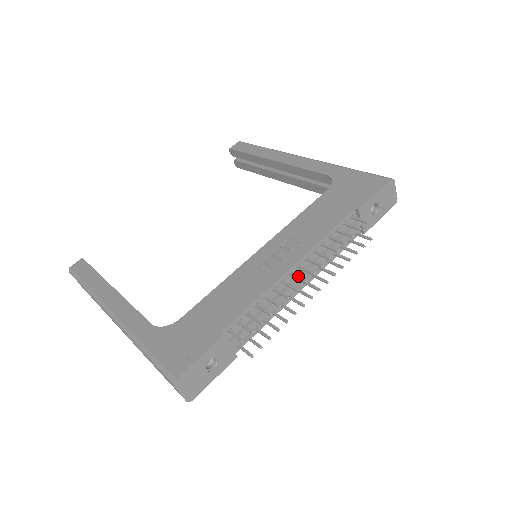
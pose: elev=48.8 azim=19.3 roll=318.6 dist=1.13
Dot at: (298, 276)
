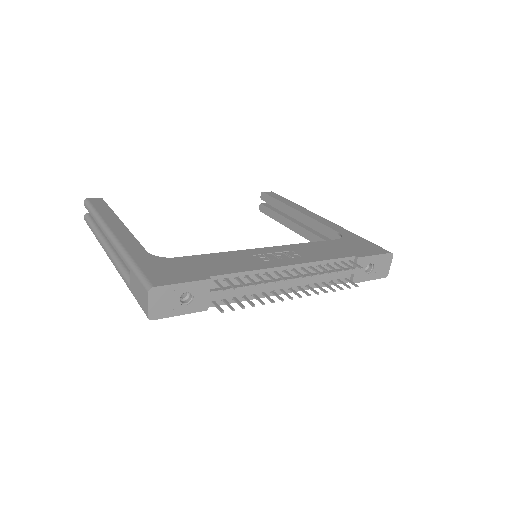
Dot at: occluded
